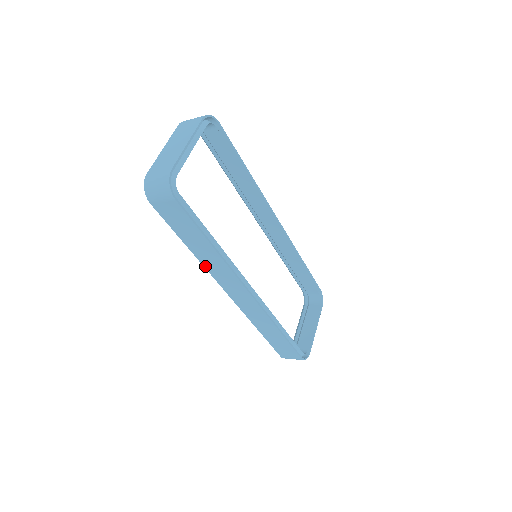
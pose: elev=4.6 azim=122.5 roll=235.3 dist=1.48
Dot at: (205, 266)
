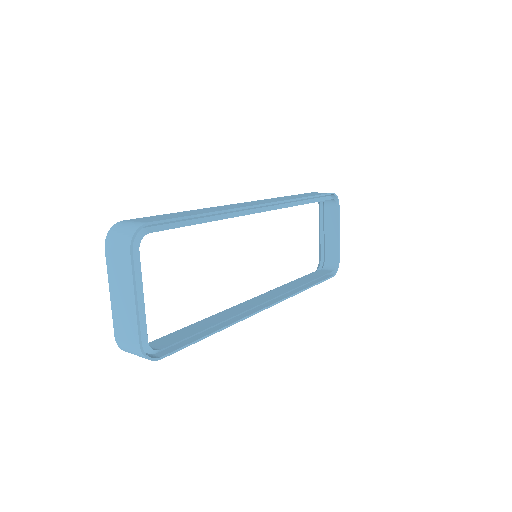
Dot at: occluded
